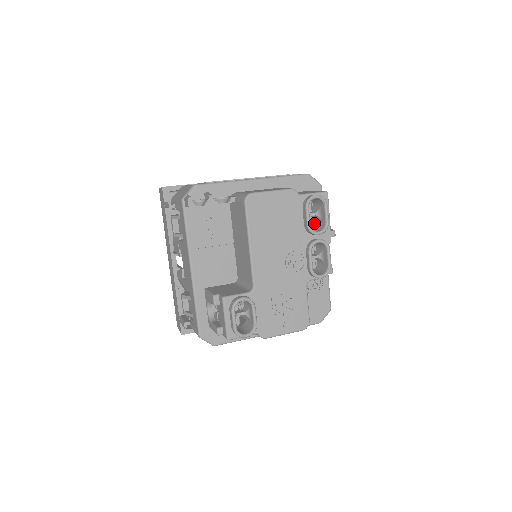
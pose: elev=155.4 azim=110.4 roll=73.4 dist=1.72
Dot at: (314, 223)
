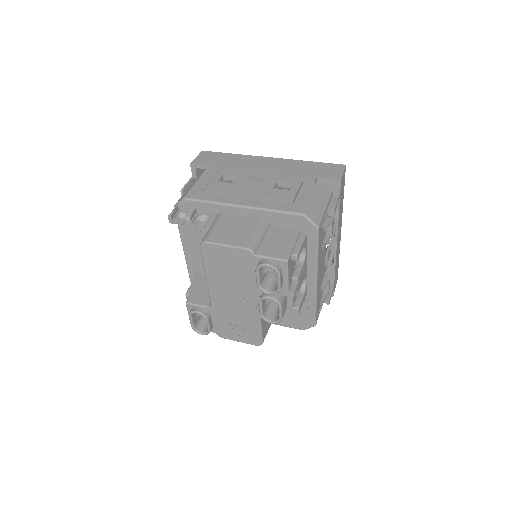
Dot at: occluded
